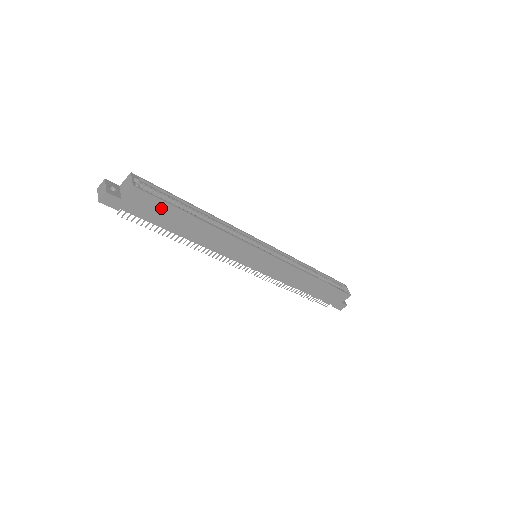
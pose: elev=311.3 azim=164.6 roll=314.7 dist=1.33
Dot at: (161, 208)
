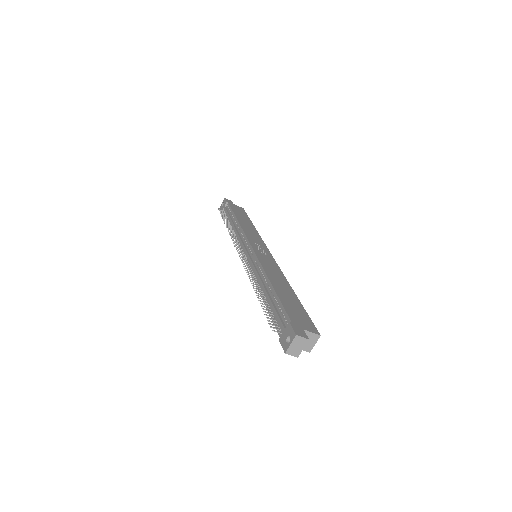
Dot at: occluded
